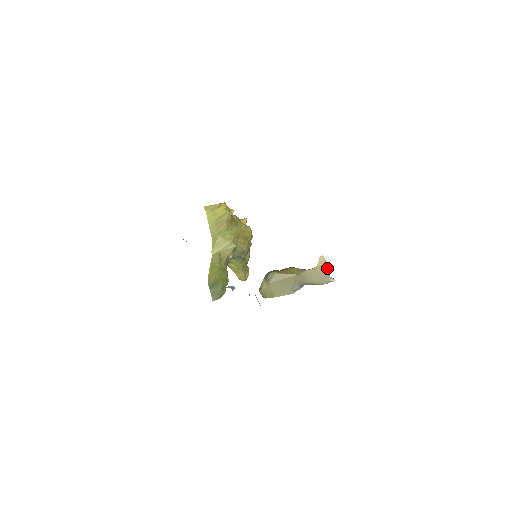
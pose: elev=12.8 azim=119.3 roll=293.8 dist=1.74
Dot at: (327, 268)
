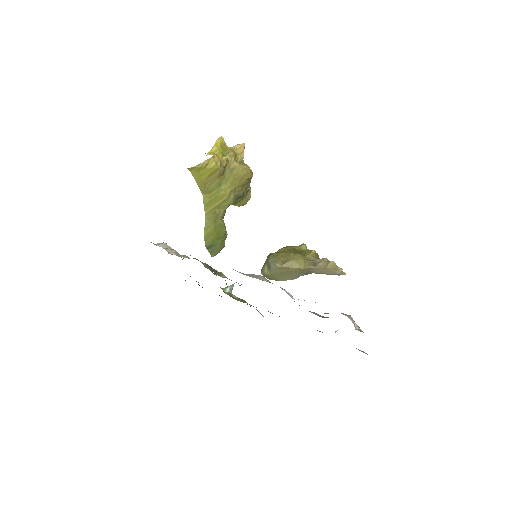
Dot at: (337, 271)
